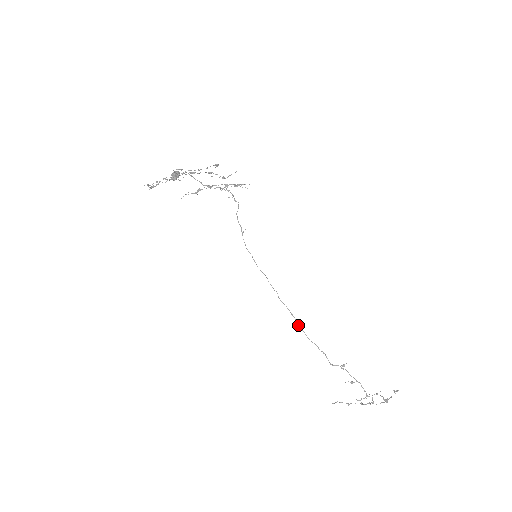
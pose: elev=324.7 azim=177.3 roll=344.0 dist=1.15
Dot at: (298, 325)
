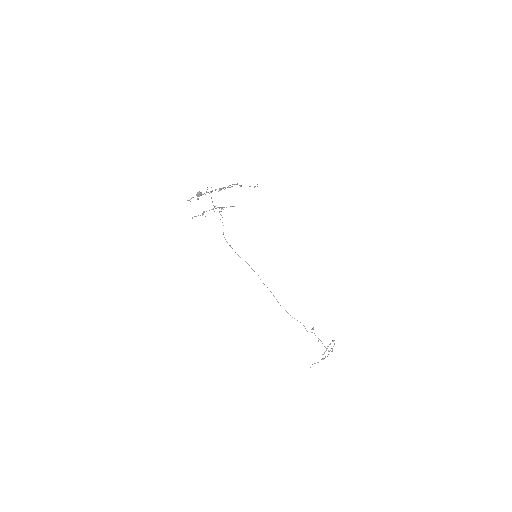
Dot at: occluded
